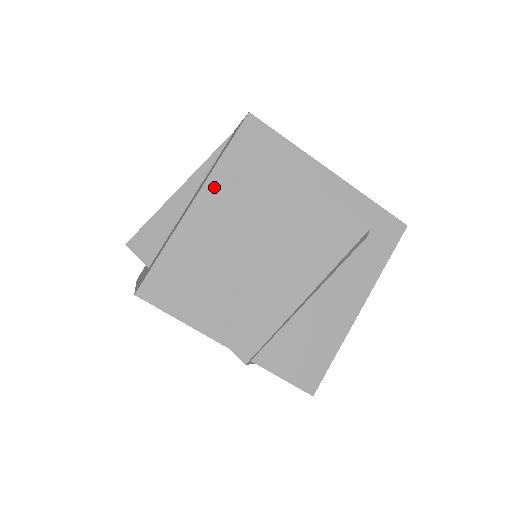
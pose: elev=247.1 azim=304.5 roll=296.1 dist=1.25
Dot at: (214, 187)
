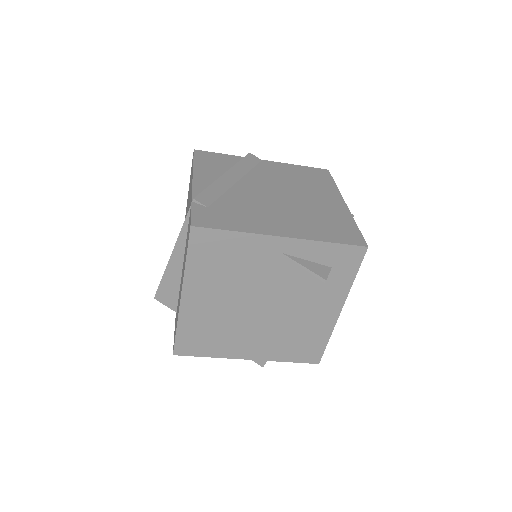
Dot at: (191, 284)
